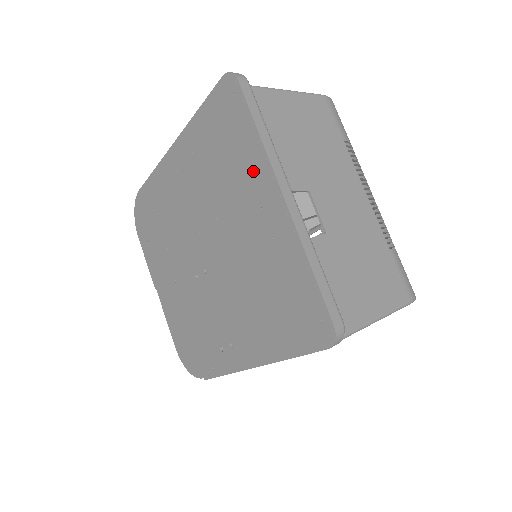
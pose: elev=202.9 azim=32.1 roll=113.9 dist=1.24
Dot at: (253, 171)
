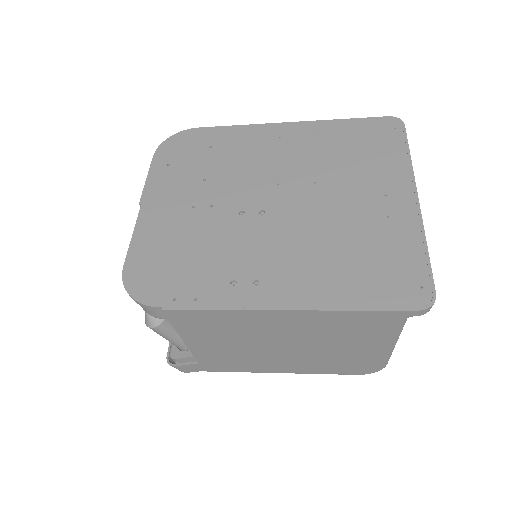
Dot at: (390, 172)
